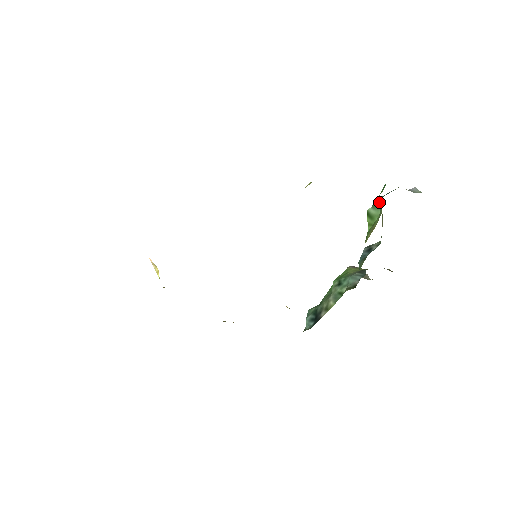
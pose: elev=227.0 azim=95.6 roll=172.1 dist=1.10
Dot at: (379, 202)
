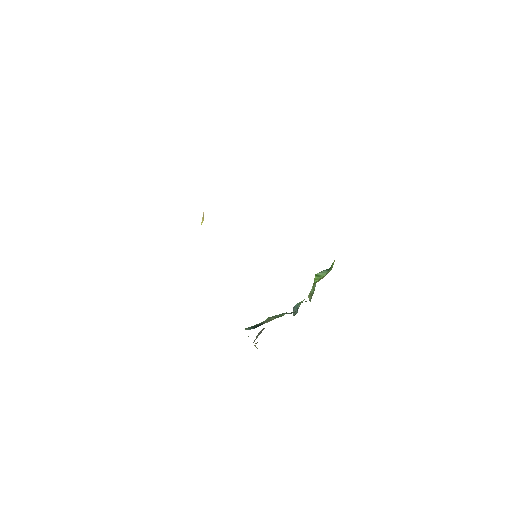
Dot at: (326, 270)
